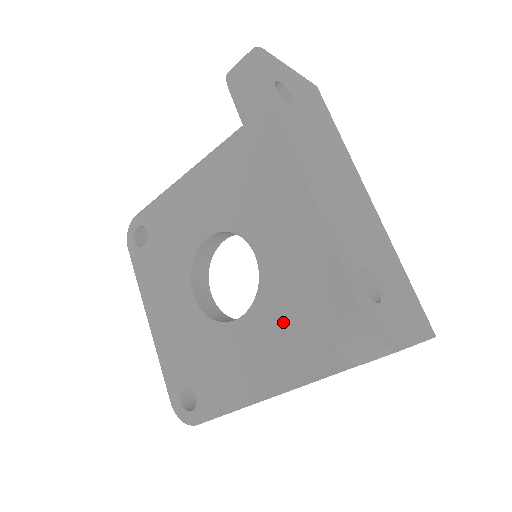
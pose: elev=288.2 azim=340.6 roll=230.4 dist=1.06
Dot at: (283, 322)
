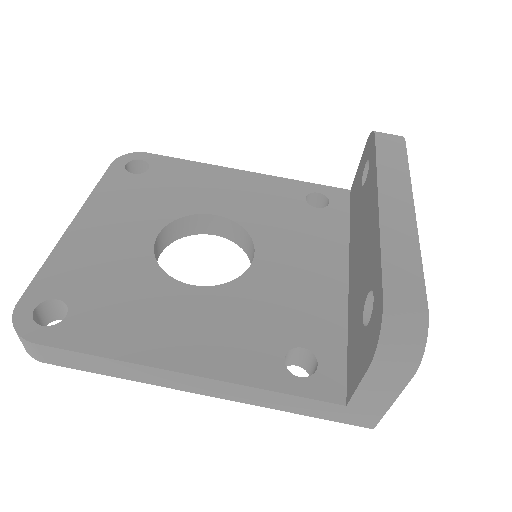
Dot at: (245, 317)
